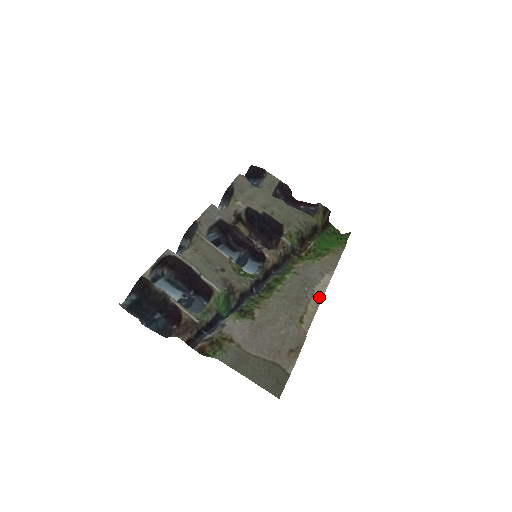
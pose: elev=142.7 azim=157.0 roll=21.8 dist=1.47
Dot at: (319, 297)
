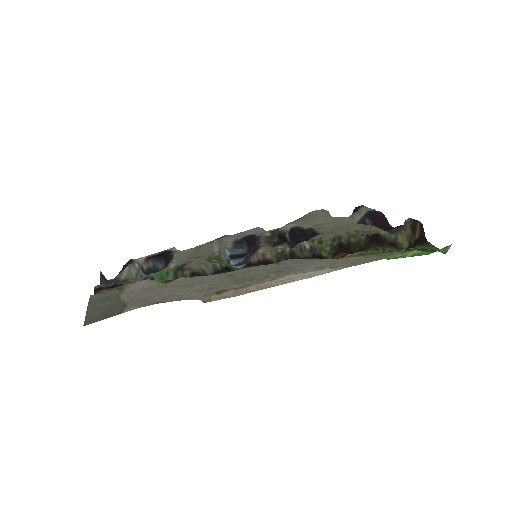
Dot at: (281, 282)
